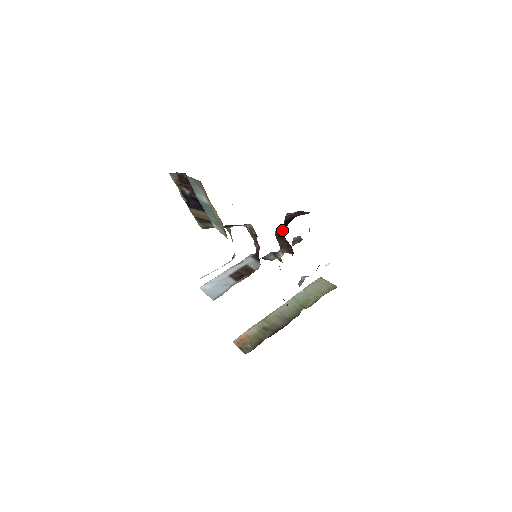
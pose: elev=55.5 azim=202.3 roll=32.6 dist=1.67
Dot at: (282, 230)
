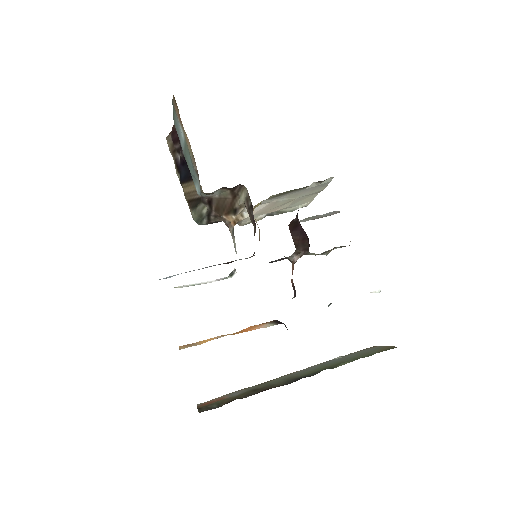
Dot at: (297, 213)
